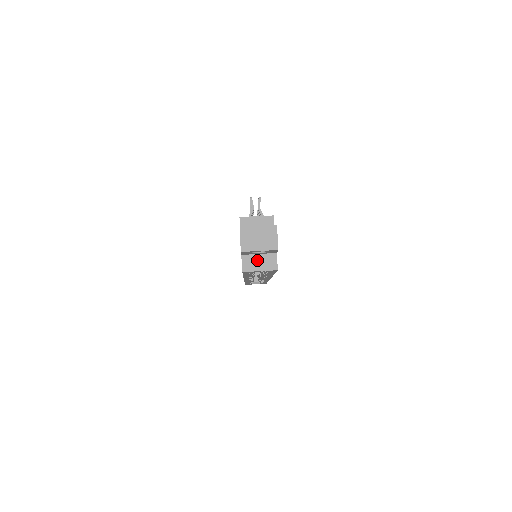
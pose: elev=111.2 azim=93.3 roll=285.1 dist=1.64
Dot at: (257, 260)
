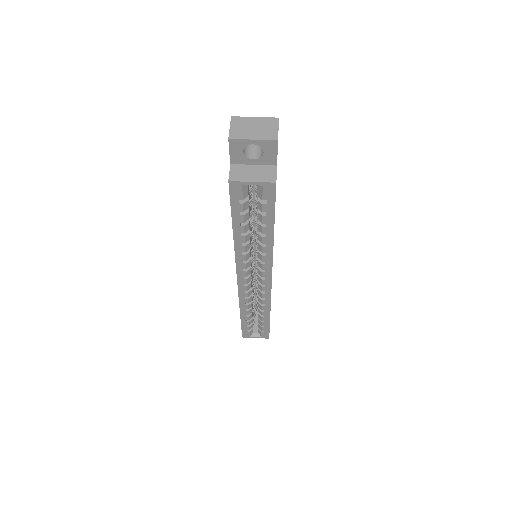
Dot at: (250, 170)
